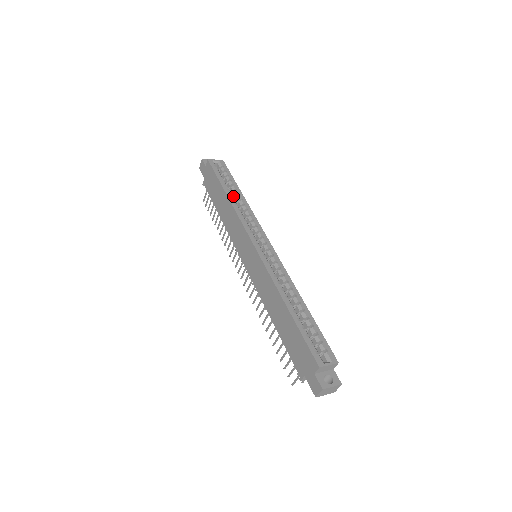
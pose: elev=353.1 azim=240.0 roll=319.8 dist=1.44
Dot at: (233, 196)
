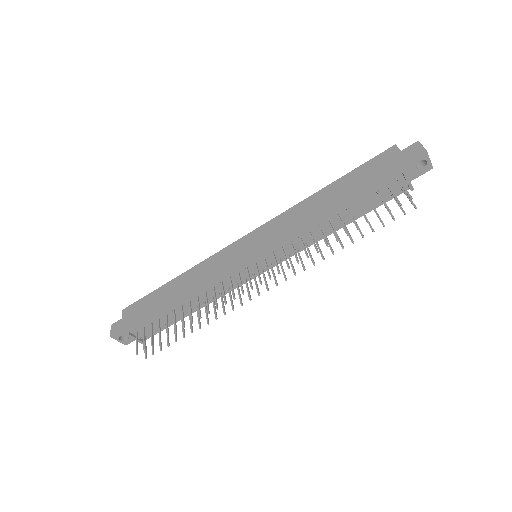
Dot at: occluded
